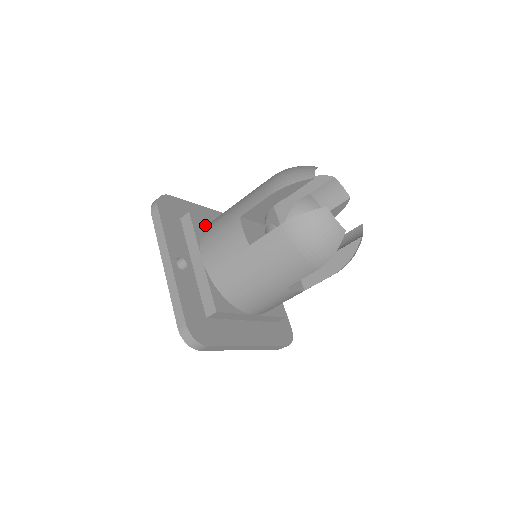
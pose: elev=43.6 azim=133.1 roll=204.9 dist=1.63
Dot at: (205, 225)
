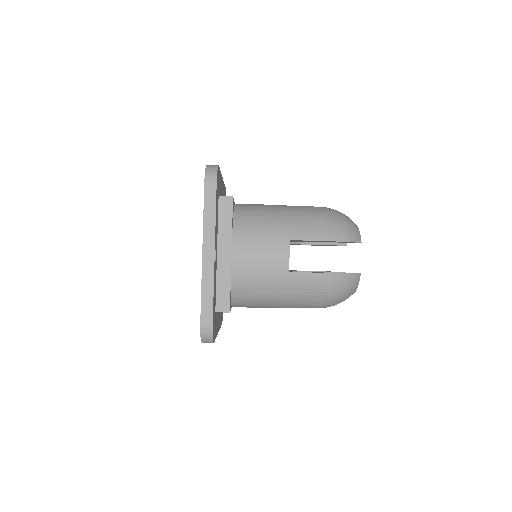
Dot at: (233, 211)
